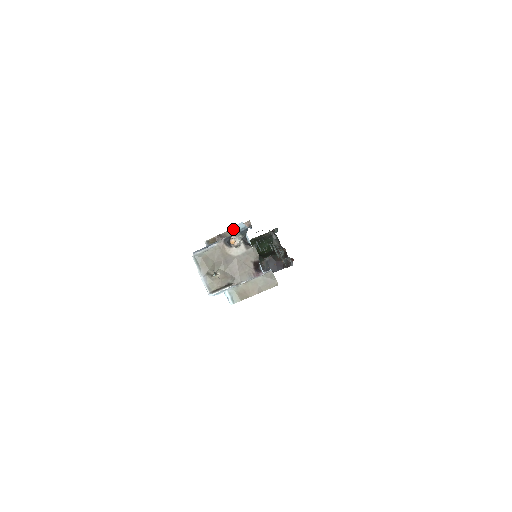
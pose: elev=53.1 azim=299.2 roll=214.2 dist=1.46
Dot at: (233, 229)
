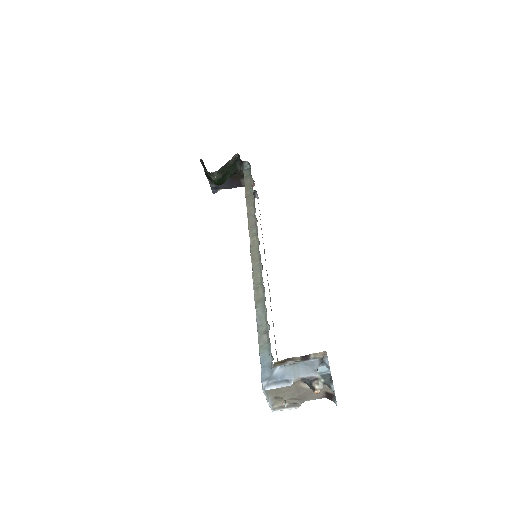
Dot at: (306, 357)
